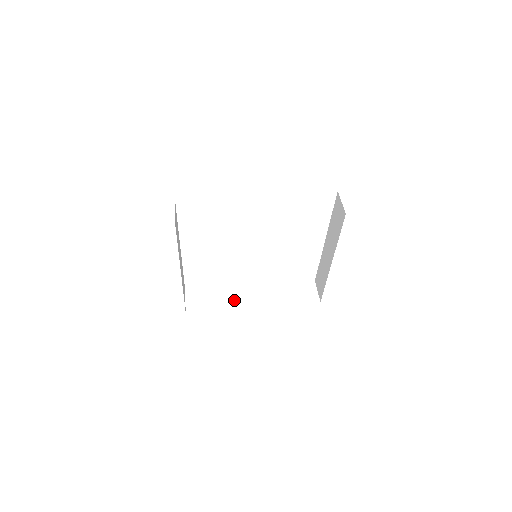
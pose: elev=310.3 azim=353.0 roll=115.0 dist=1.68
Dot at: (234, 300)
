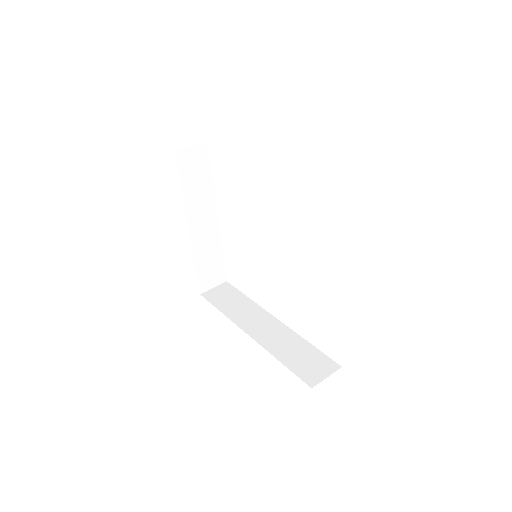
Dot at: (243, 316)
